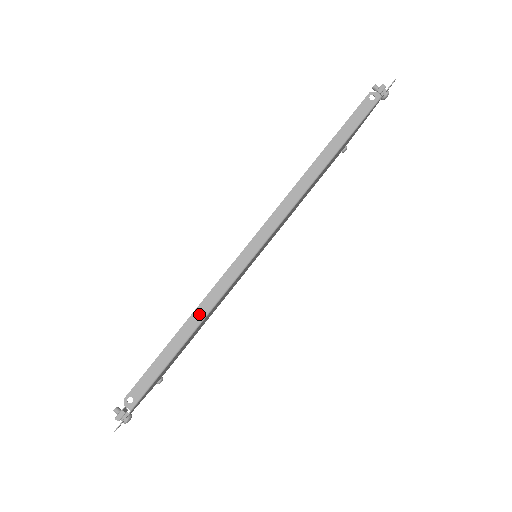
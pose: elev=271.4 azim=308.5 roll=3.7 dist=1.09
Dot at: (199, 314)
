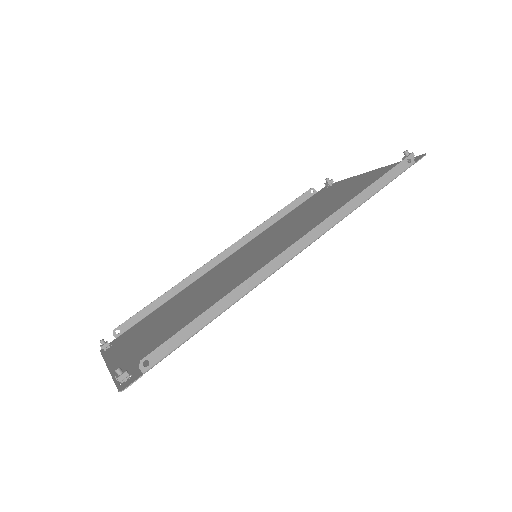
Dot at: (232, 297)
